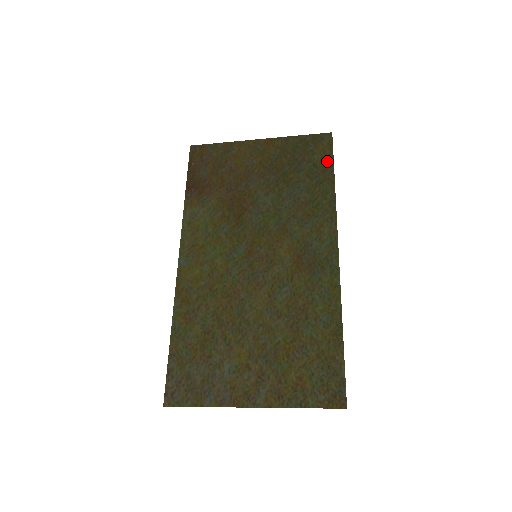
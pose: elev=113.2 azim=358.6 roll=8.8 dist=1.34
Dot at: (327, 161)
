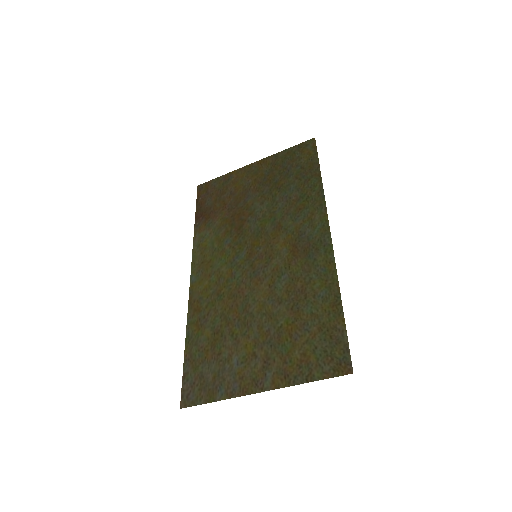
Dot at: (312, 161)
